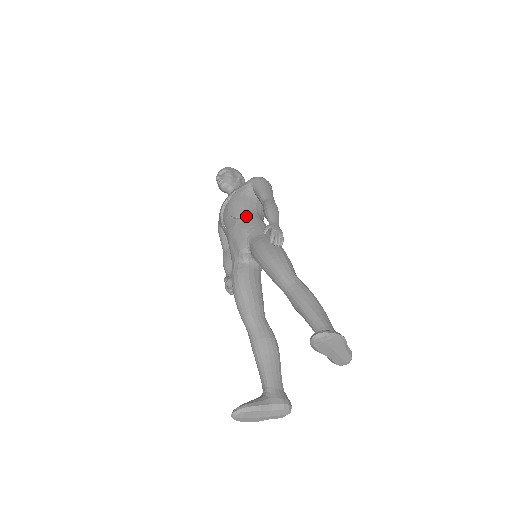
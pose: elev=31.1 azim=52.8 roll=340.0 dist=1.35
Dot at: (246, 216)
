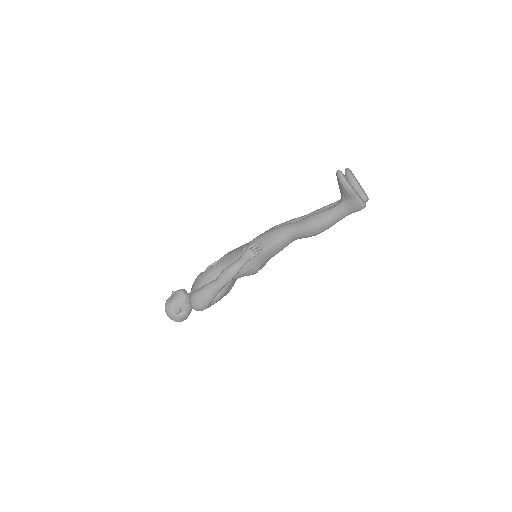
Dot at: occluded
